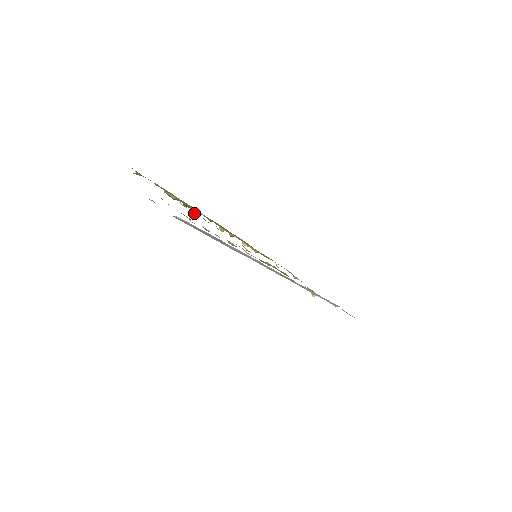
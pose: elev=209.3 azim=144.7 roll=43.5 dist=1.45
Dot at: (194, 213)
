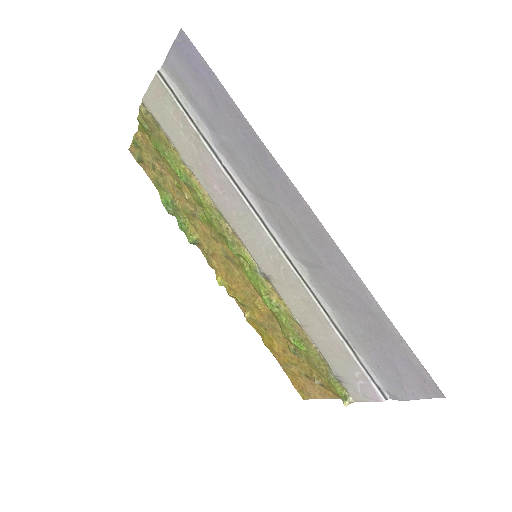
Dot at: (187, 189)
